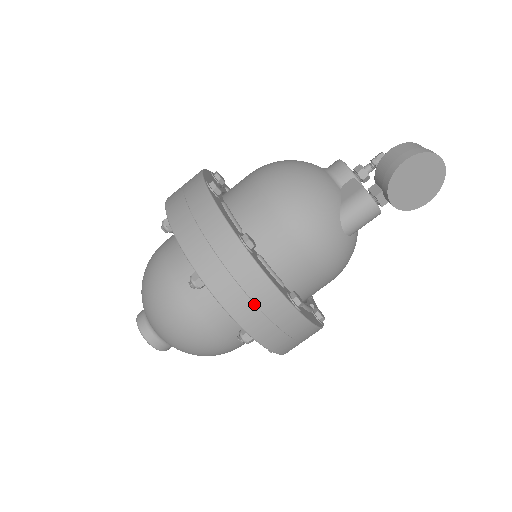
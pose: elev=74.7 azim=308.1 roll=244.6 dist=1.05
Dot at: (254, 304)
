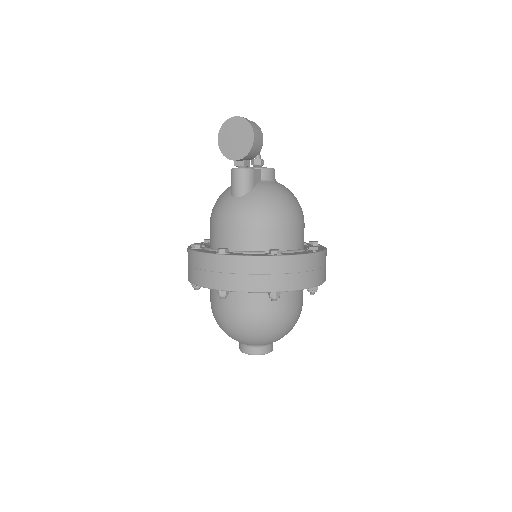
Dot at: (200, 270)
